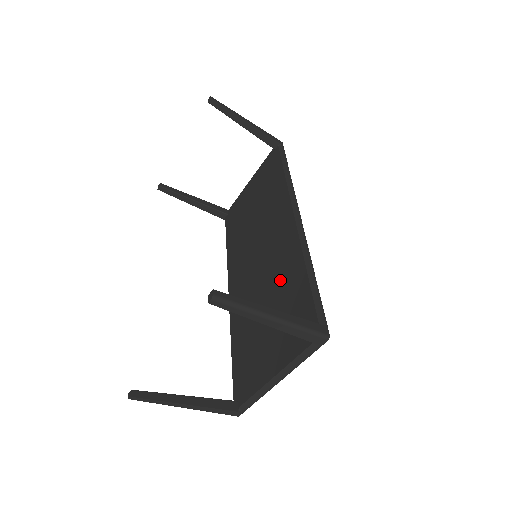
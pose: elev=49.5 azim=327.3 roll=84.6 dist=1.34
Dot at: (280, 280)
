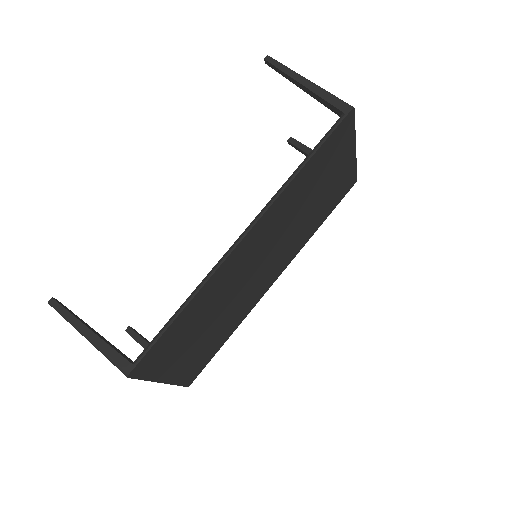
Dot at: occluded
